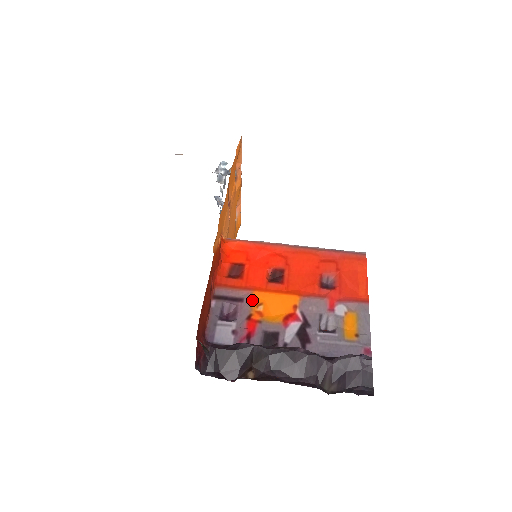
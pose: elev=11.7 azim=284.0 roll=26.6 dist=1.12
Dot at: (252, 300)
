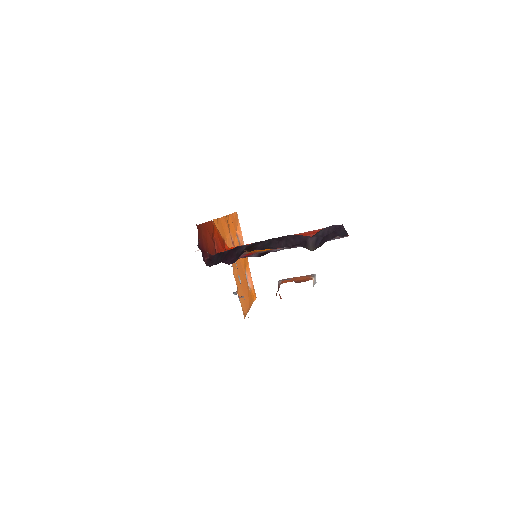
Dot at: occluded
